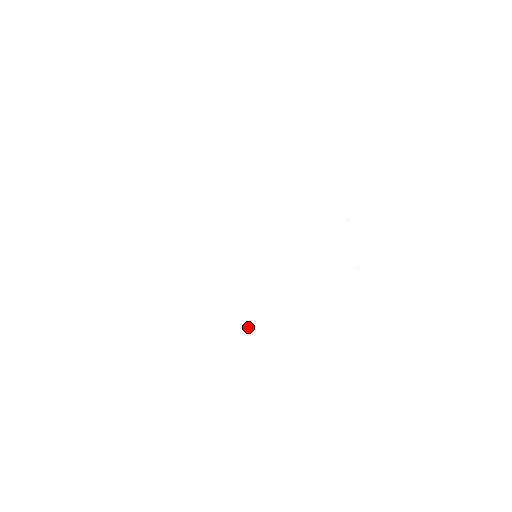
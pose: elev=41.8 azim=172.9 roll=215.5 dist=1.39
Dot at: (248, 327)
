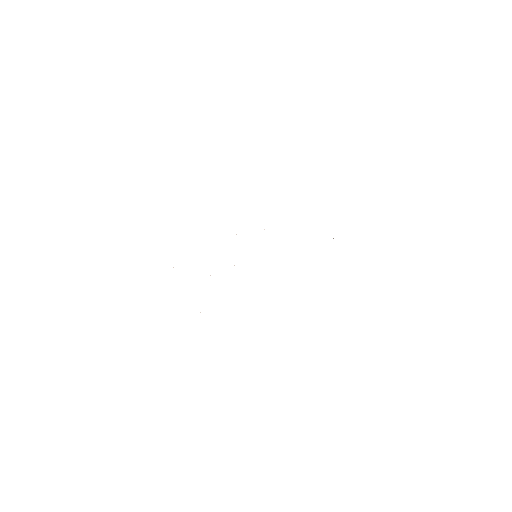
Dot at: occluded
